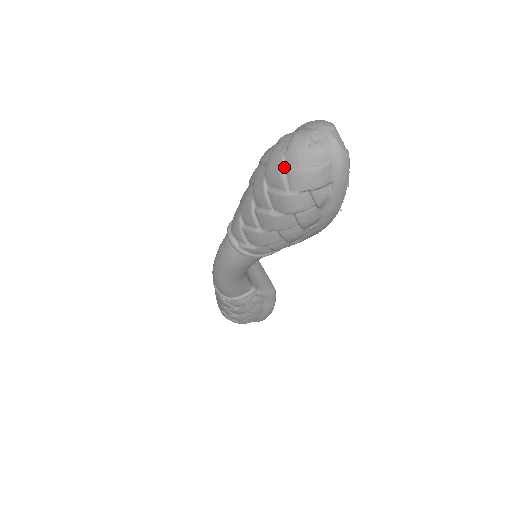
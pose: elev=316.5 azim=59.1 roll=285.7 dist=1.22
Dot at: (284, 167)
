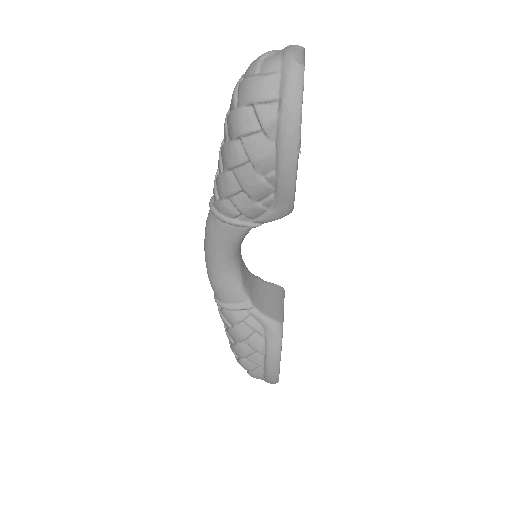
Dot at: (239, 83)
